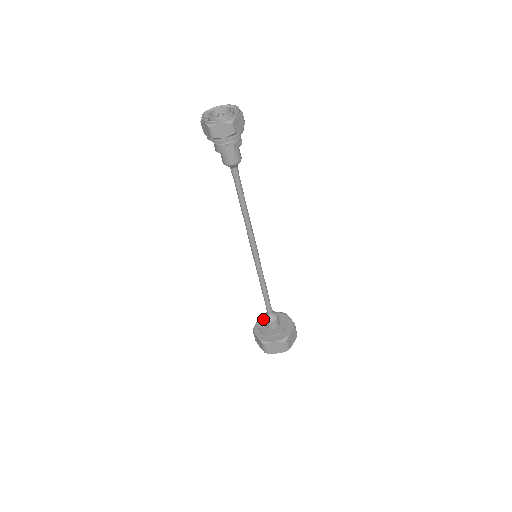
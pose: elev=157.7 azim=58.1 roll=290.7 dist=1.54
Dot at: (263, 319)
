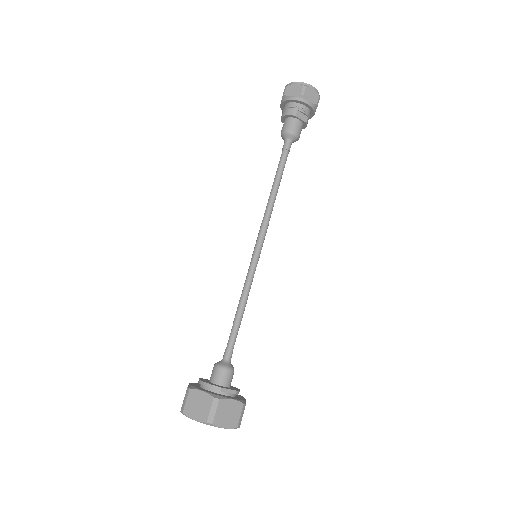
Dot at: occluded
